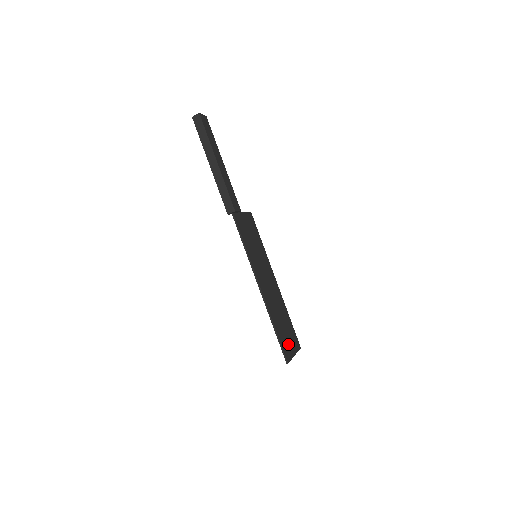
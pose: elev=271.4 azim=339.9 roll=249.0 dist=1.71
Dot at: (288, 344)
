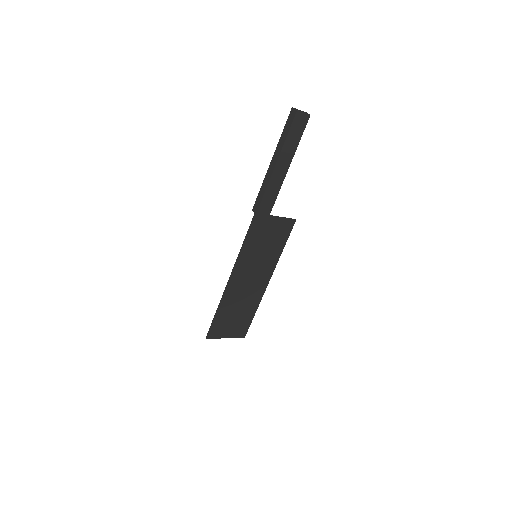
Dot at: (225, 328)
